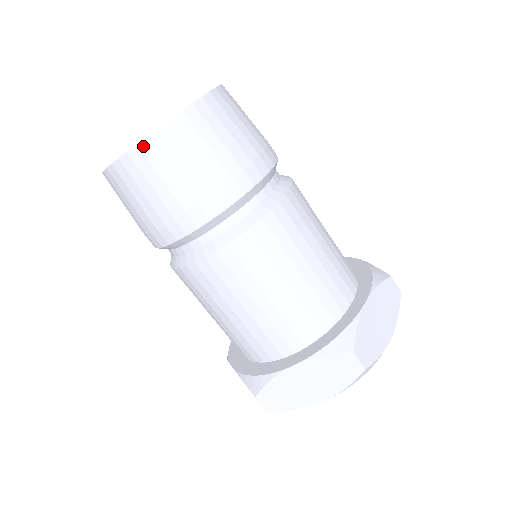
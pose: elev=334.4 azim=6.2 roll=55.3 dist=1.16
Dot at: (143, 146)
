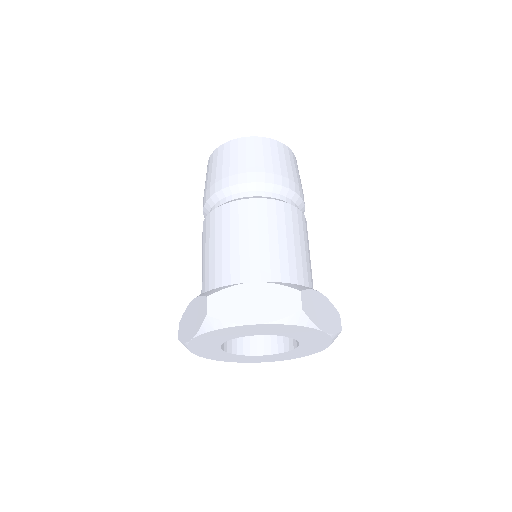
Dot at: (211, 156)
